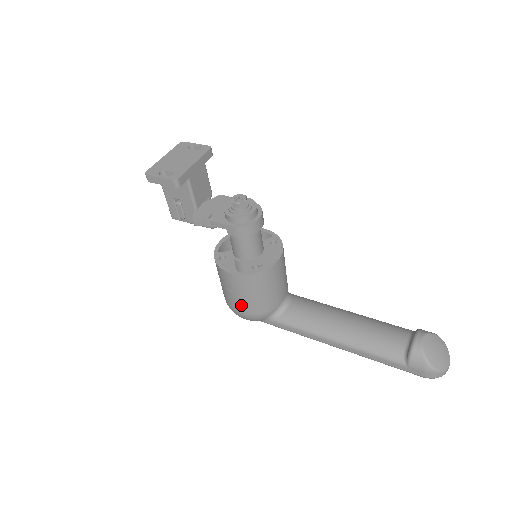
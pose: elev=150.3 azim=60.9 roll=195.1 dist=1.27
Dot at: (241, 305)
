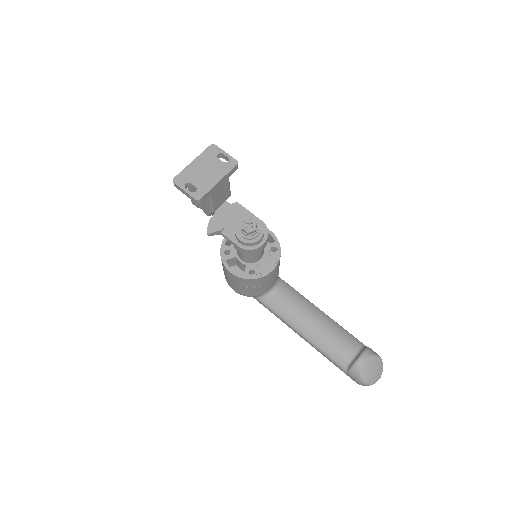
Dot at: (235, 287)
